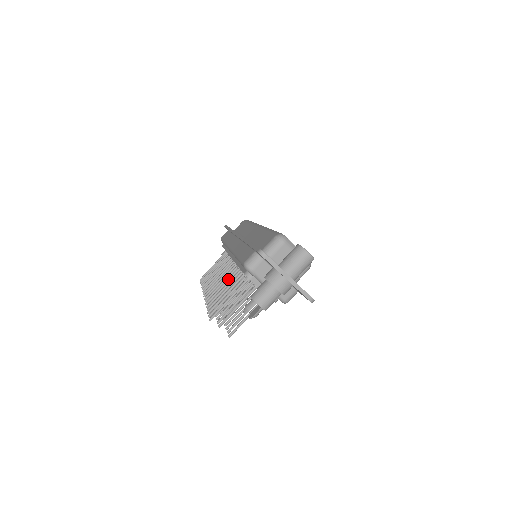
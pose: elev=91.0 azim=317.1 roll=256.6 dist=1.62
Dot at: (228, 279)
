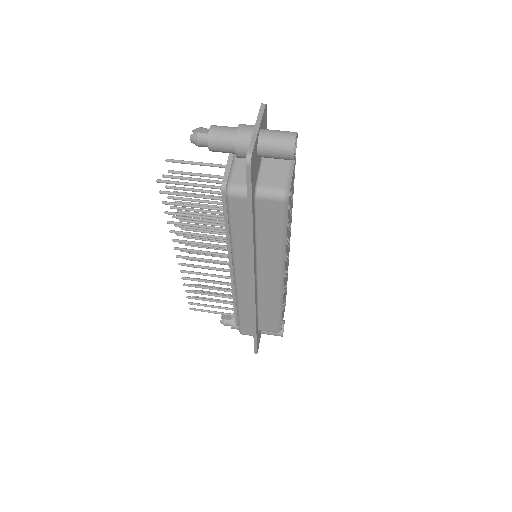
Dot at: occluded
